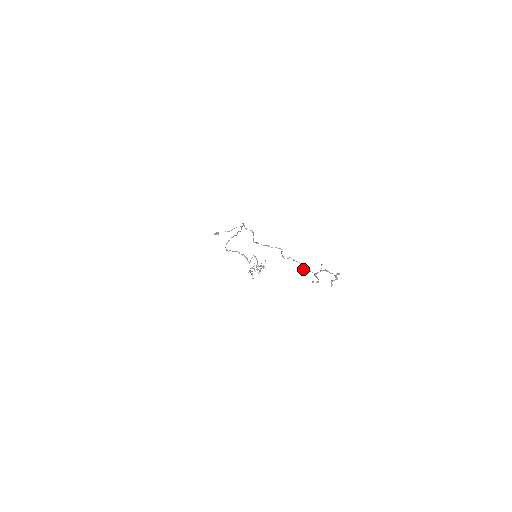
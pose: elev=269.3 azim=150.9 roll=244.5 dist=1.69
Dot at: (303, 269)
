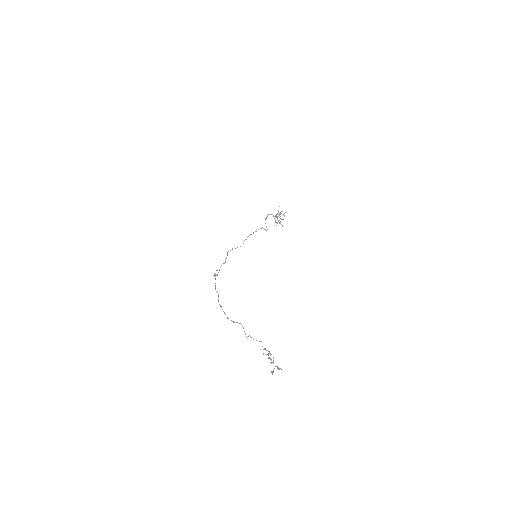
Dot at: occluded
